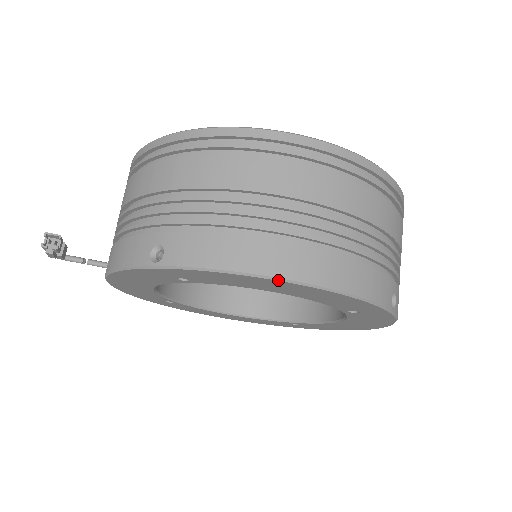
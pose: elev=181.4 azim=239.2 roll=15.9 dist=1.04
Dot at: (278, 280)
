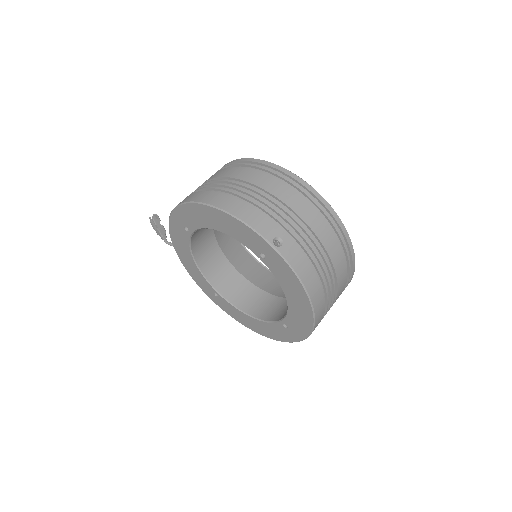
Dot at: (200, 204)
